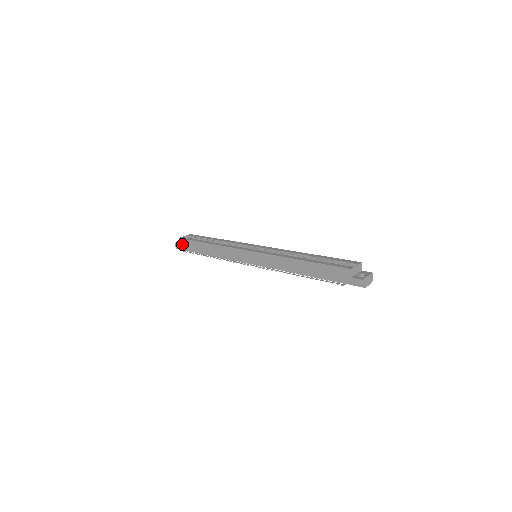
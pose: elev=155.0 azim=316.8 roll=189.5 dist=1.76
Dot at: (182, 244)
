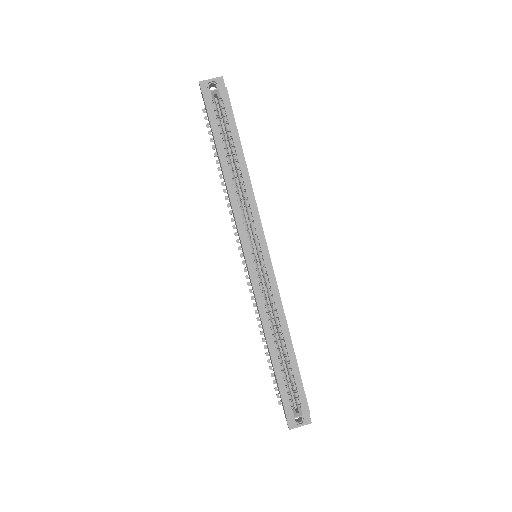
Dot at: (204, 102)
